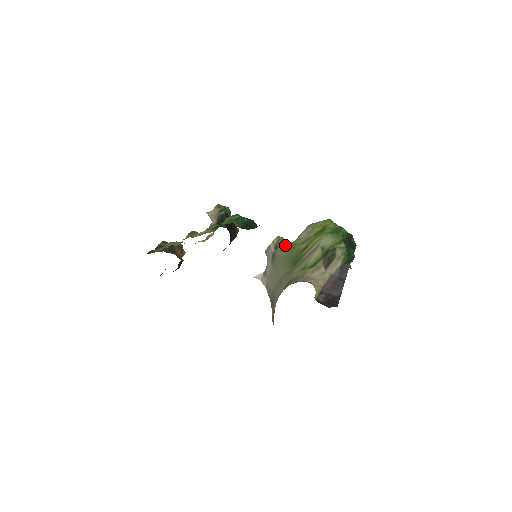
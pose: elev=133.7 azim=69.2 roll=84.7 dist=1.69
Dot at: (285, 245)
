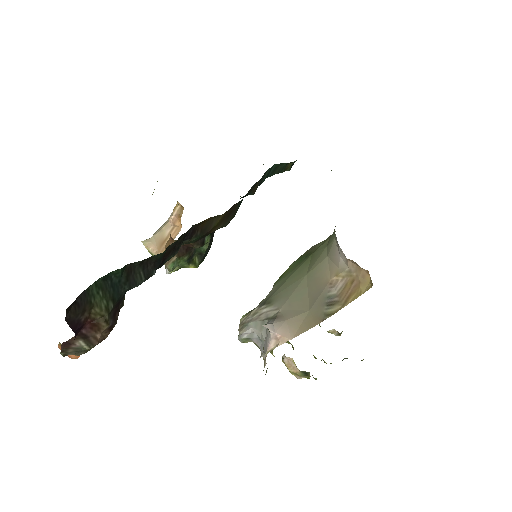
Dot at: occluded
